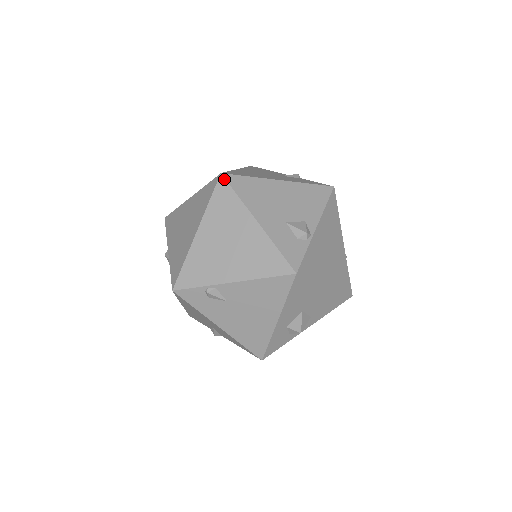
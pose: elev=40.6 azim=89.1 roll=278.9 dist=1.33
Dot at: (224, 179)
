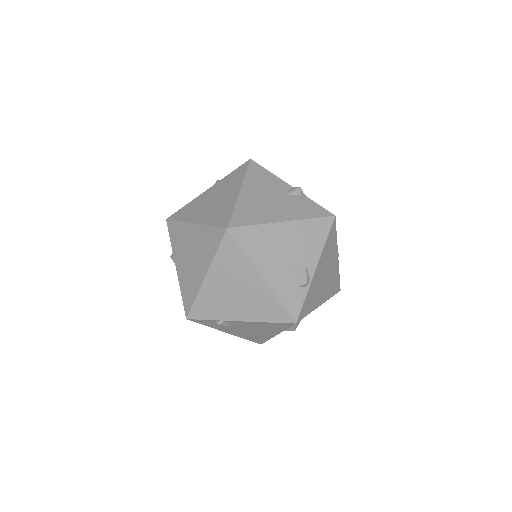
Dot at: (230, 234)
